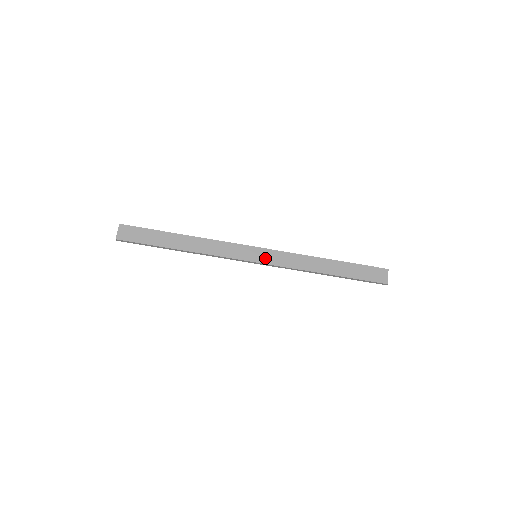
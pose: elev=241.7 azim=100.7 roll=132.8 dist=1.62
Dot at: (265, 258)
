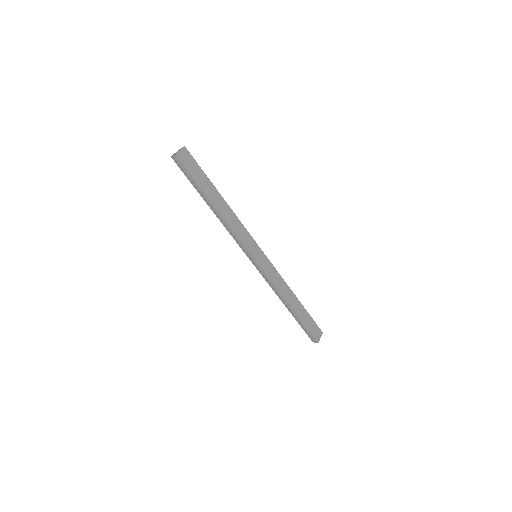
Dot at: (262, 263)
